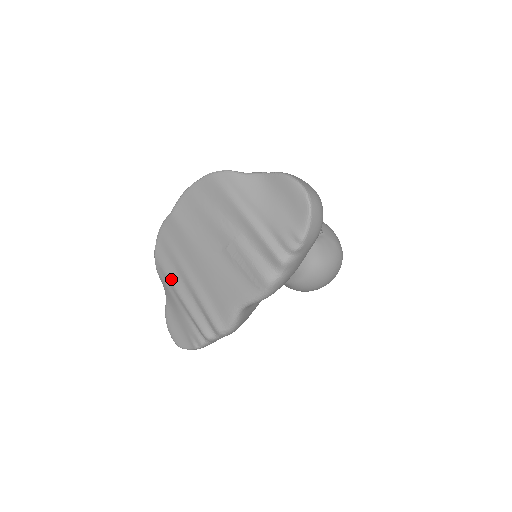
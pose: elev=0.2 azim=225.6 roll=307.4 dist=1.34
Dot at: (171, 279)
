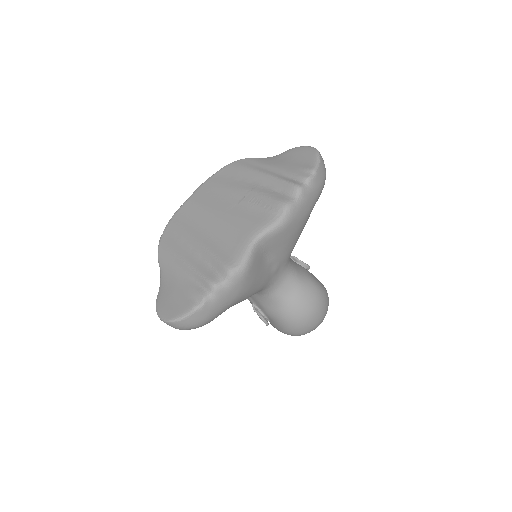
Dot at: (176, 251)
